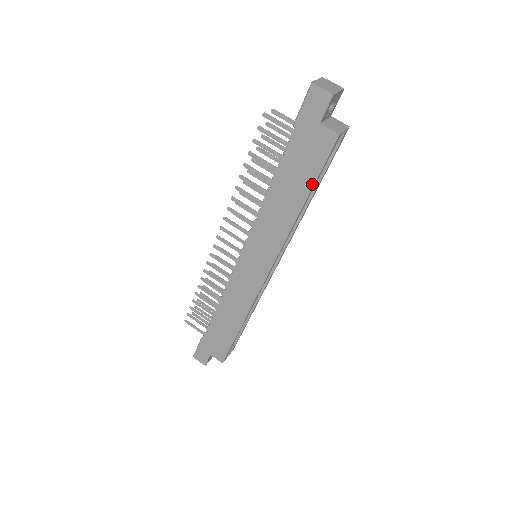
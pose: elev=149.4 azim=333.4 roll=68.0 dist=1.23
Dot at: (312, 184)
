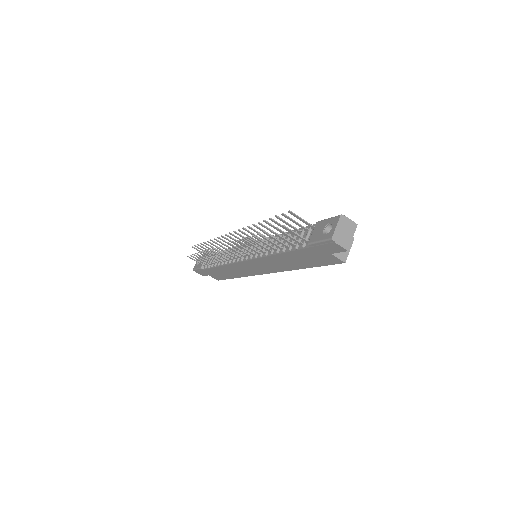
Dot at: (315, 266)
